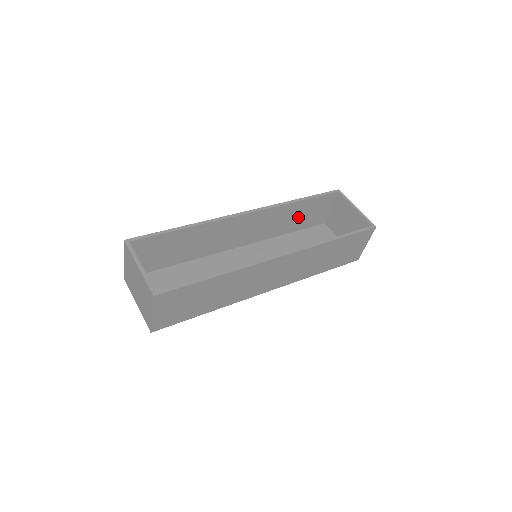
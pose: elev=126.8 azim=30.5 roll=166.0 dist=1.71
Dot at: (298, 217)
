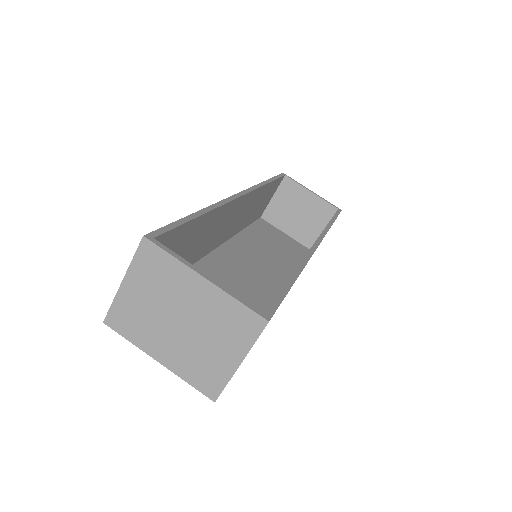
Dot at: (256, 207)
